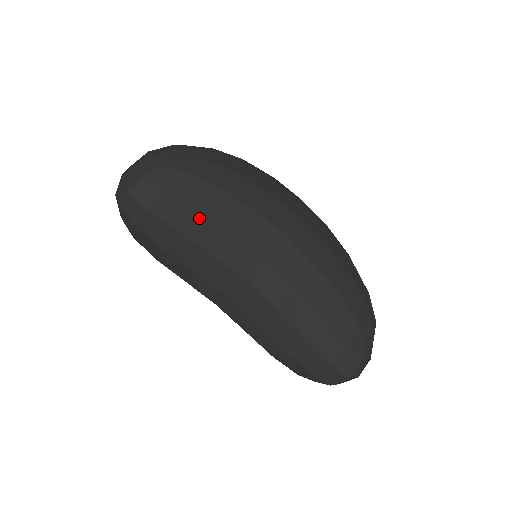
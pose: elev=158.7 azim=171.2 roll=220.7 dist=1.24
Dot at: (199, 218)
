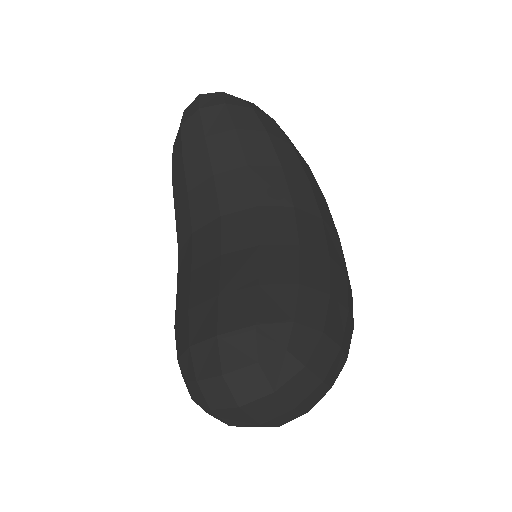
Dot at: (231, 138)
